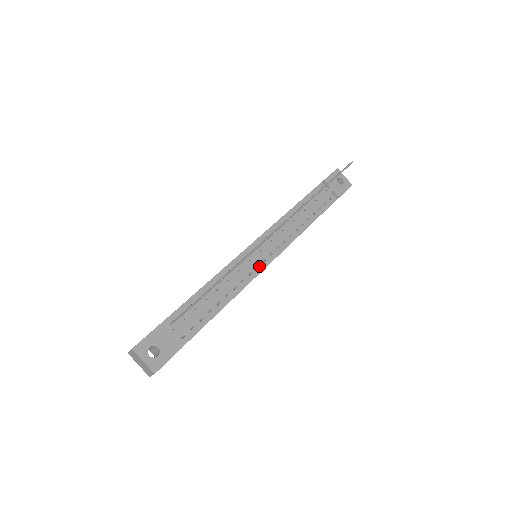
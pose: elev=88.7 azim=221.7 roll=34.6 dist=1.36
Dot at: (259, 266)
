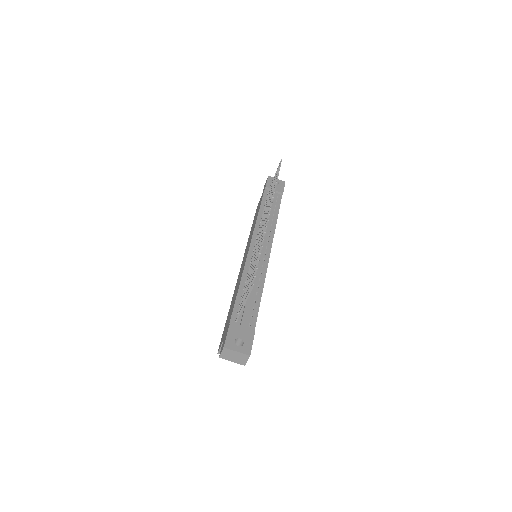
Dot at: (265, 258)
